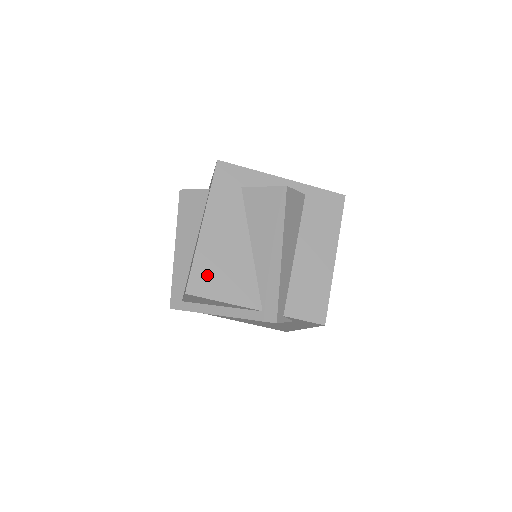
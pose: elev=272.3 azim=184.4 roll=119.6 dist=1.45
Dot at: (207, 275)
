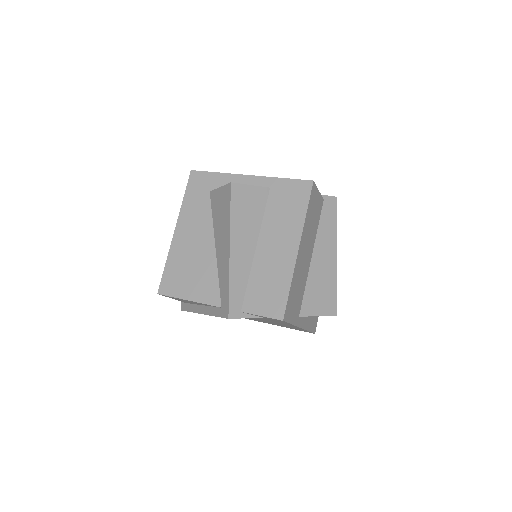
Dot at: (176, 276)
